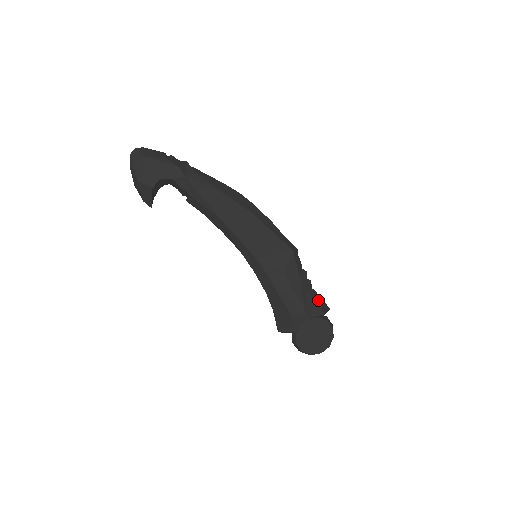
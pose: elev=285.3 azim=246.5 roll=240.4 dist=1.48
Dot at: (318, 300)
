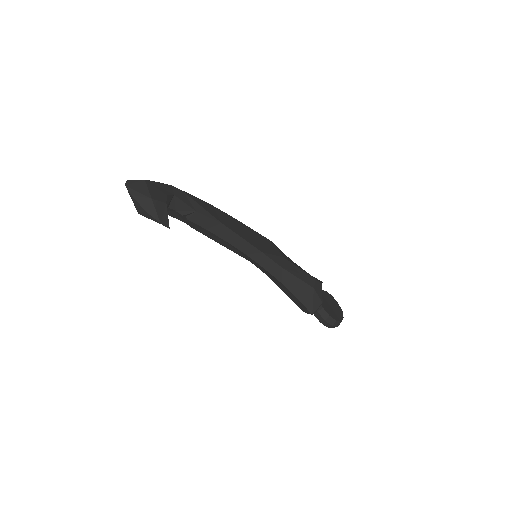
Dot at: occluded
